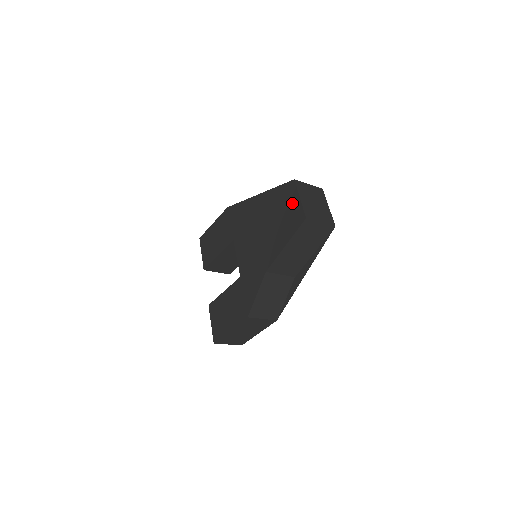
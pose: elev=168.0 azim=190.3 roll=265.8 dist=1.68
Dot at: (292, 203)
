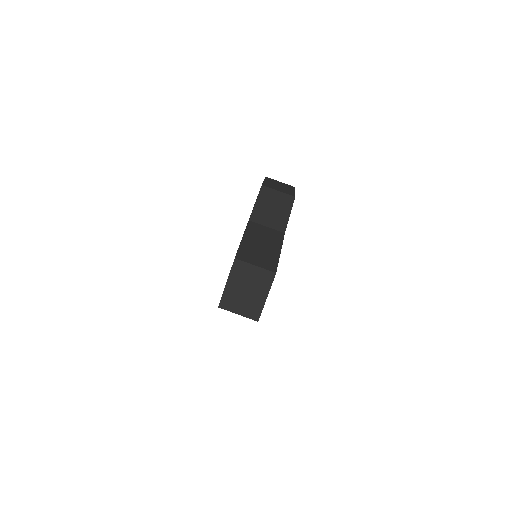
Dot at: occluded
